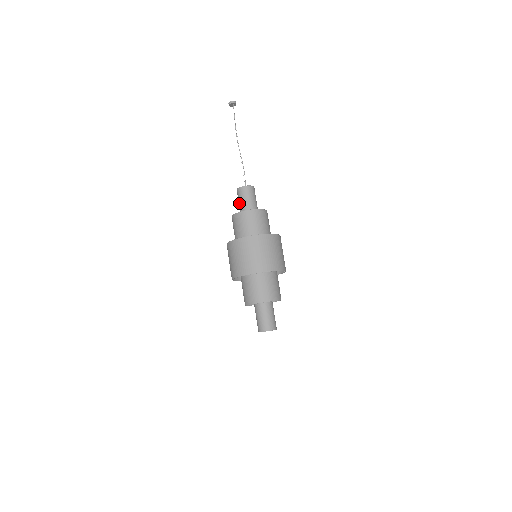
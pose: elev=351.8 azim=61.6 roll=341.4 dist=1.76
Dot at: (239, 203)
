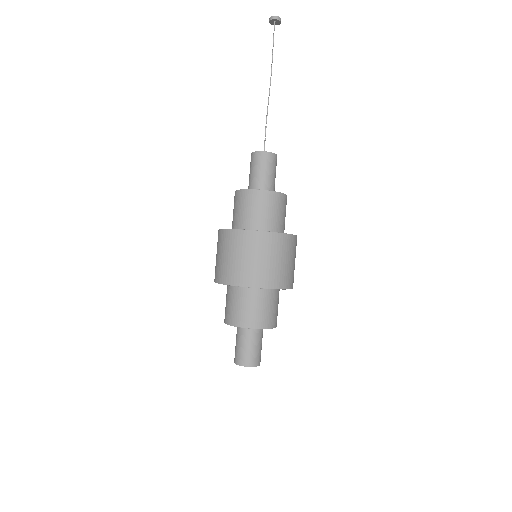
Dot at: (249, 176)
